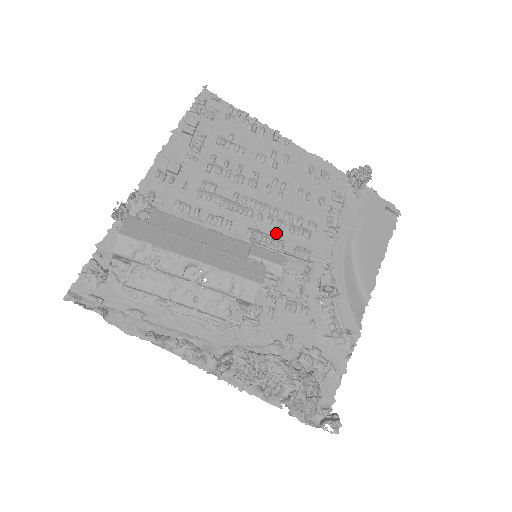
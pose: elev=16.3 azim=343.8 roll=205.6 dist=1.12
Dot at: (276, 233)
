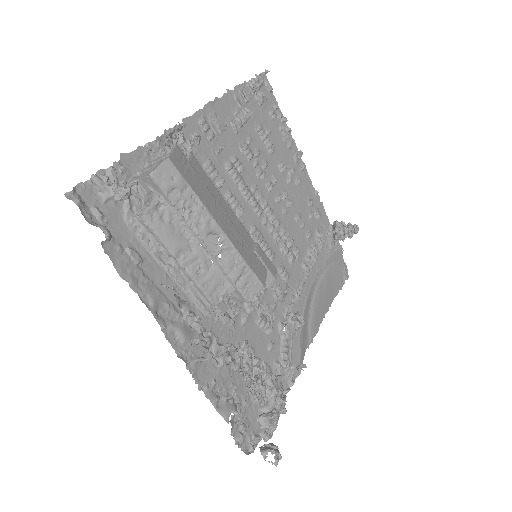
Dot at: (272, 243)
